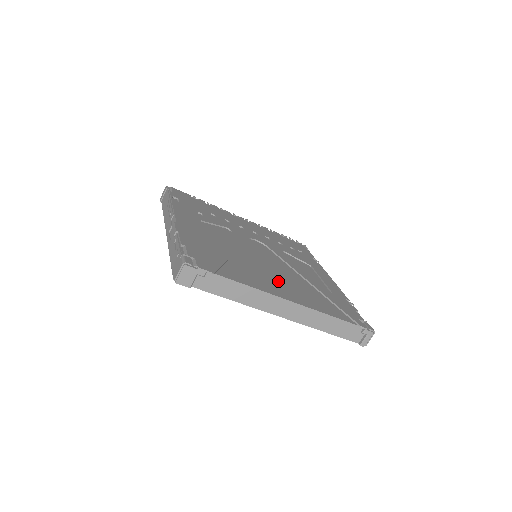
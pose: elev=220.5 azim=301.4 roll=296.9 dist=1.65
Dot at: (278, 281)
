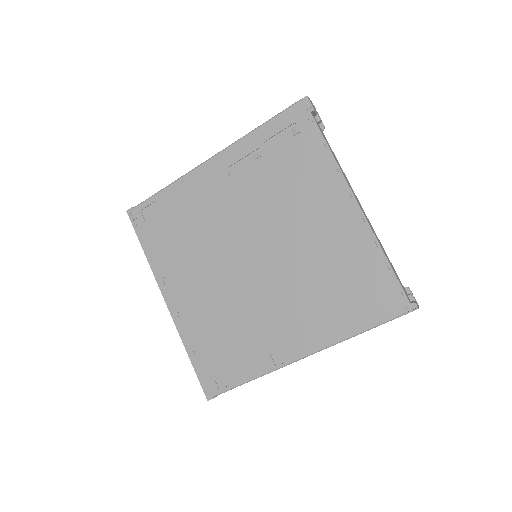
Dot at: occluded
